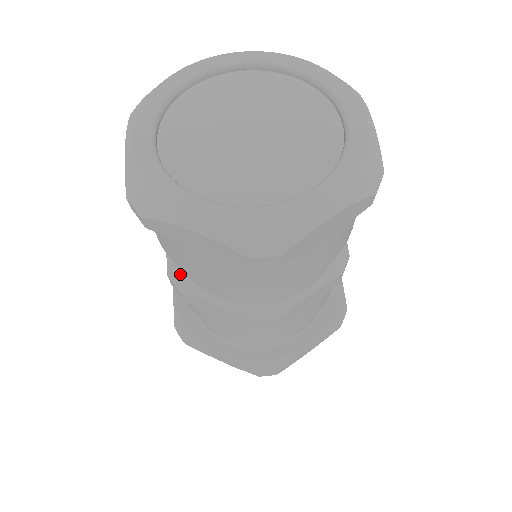
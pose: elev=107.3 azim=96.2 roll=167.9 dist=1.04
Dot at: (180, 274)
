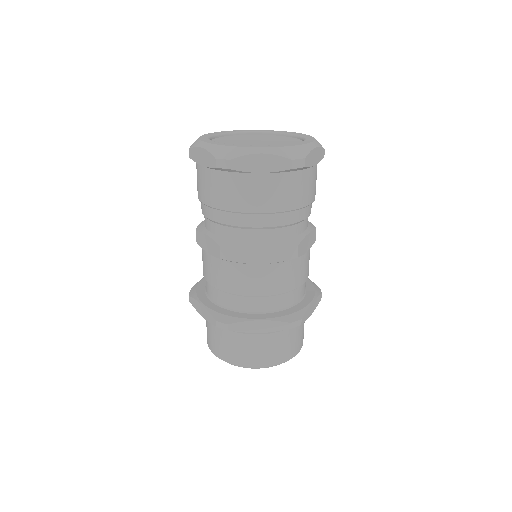
Dot at: (229, 241)
